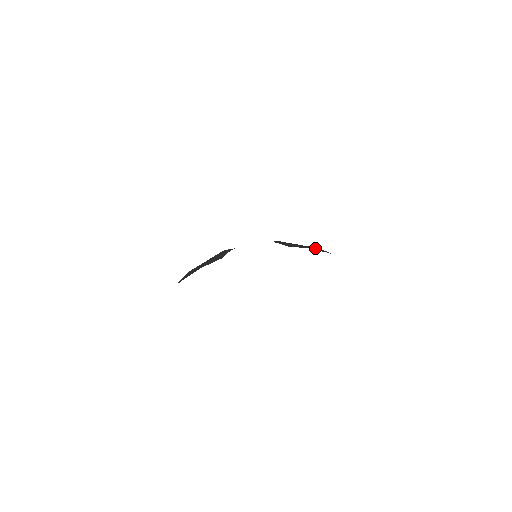
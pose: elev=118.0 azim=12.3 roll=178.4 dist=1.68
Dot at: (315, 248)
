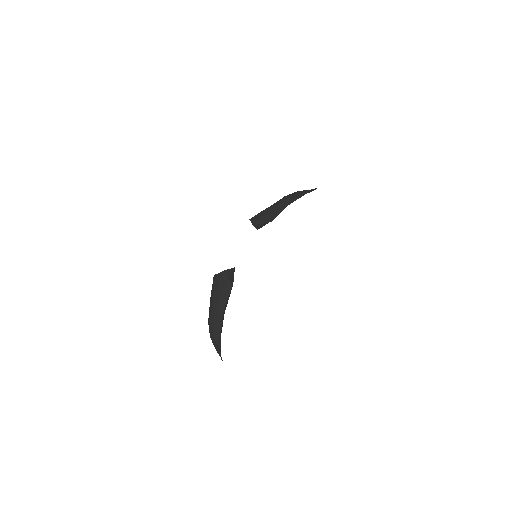
Dot at: (289, 199)
